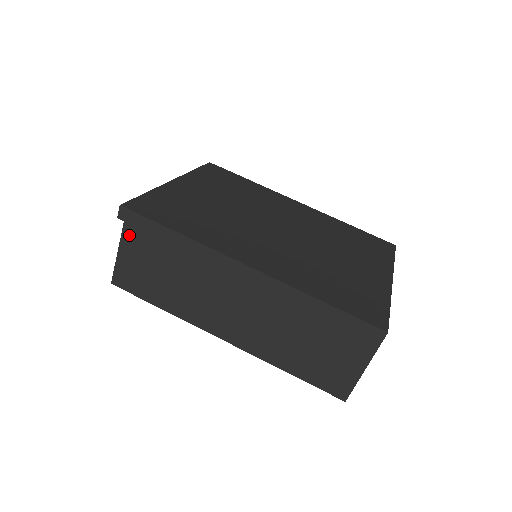
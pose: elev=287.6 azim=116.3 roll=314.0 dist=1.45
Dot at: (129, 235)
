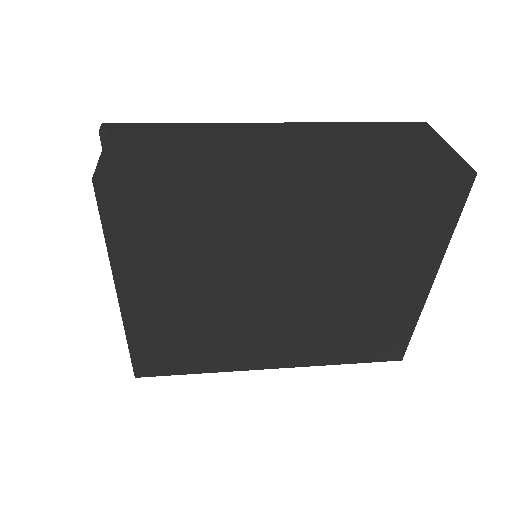
Dot at: (118, 137)
